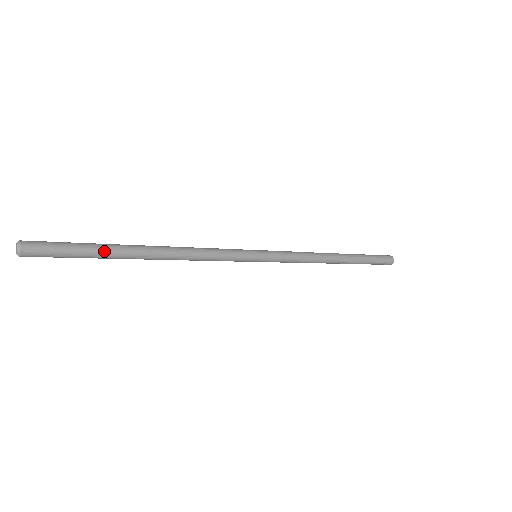
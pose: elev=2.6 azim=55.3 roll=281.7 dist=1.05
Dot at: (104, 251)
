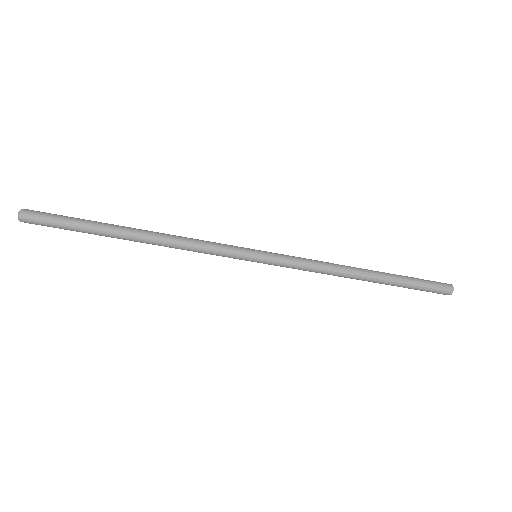
Dot at: (91, 224)
